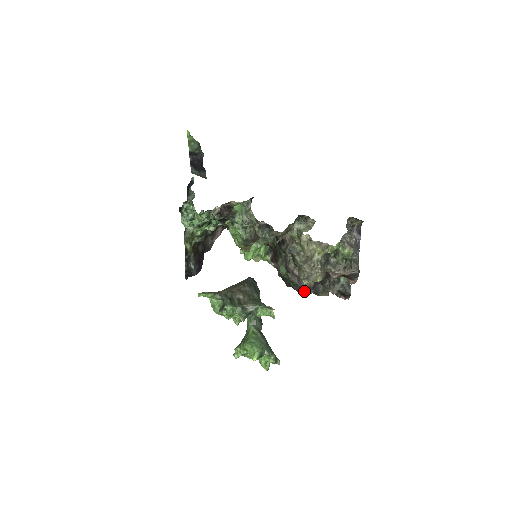
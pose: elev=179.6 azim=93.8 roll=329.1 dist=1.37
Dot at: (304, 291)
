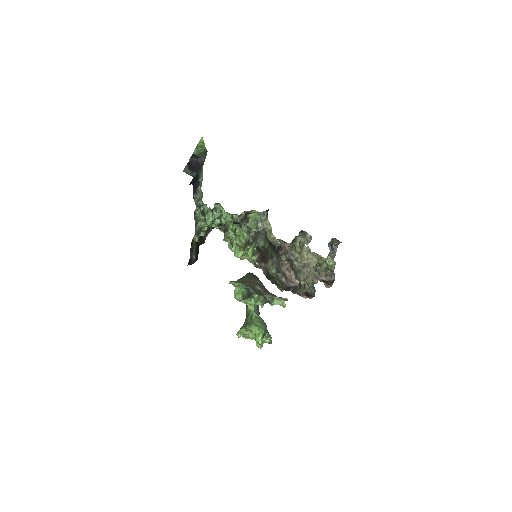
Dot at: (286, 289)
